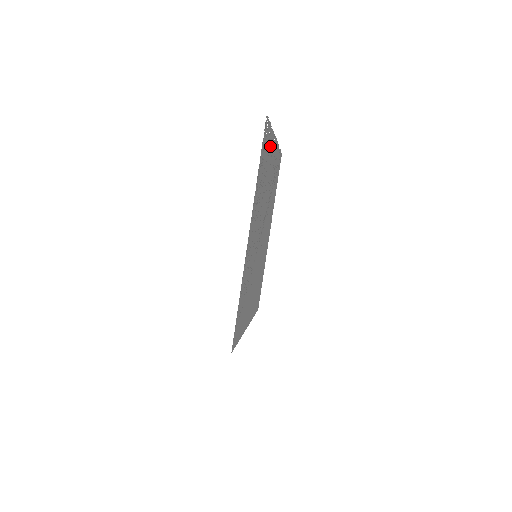
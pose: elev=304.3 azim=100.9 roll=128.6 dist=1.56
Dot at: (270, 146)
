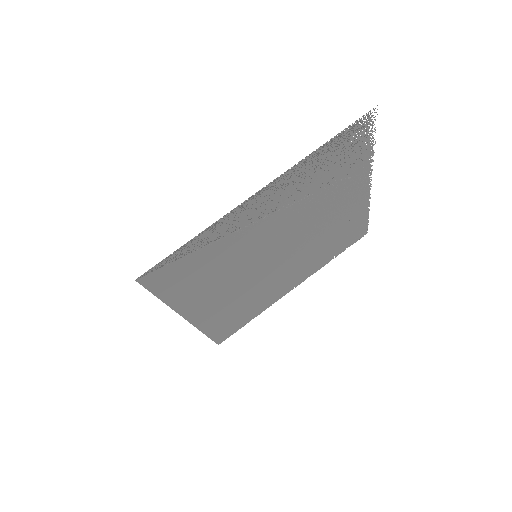
Dot at: (358, 169)
